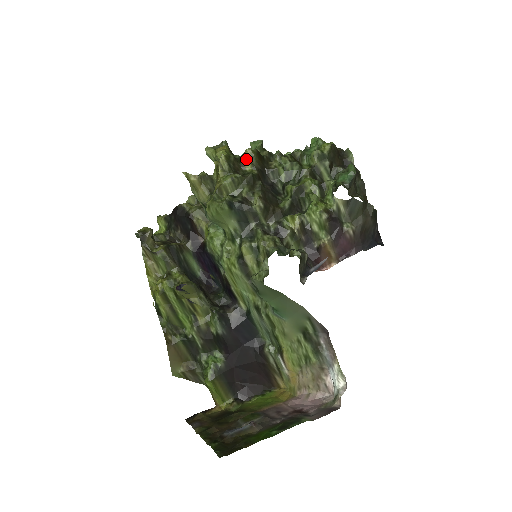
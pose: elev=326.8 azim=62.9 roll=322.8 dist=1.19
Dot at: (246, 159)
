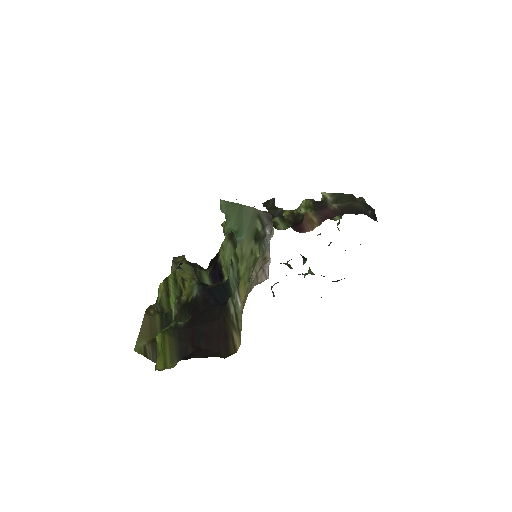
Dot at: occluded
